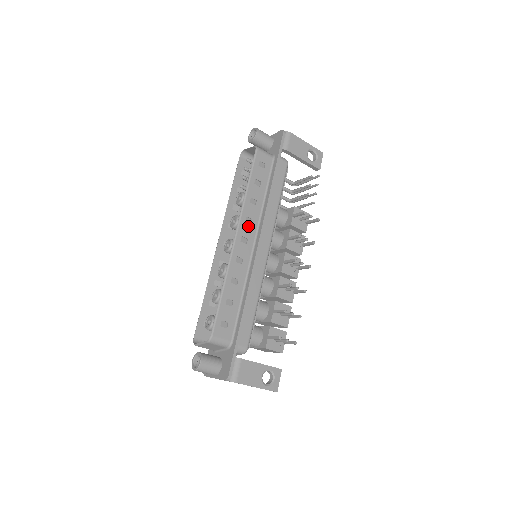
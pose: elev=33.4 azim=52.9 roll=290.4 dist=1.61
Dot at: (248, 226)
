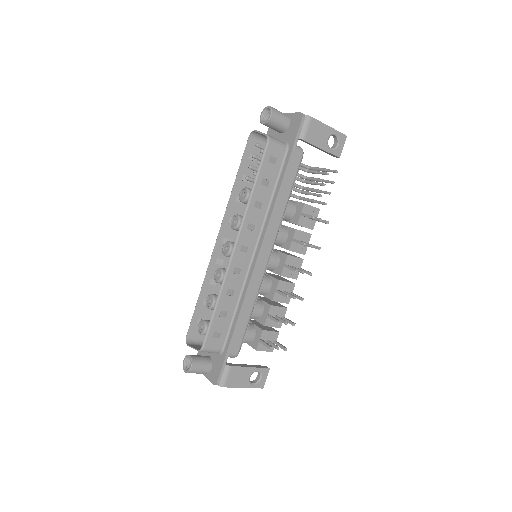
Dot at: (250, 233)
